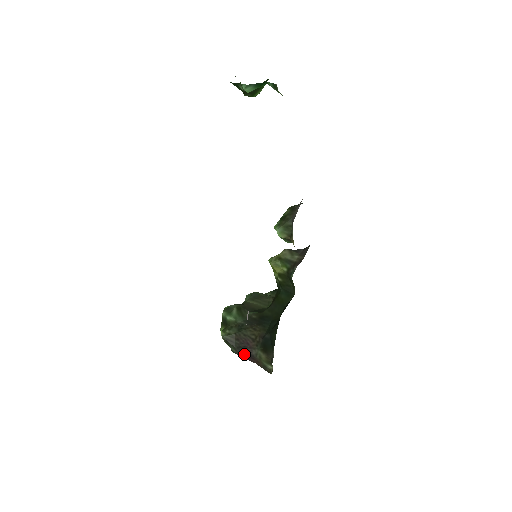
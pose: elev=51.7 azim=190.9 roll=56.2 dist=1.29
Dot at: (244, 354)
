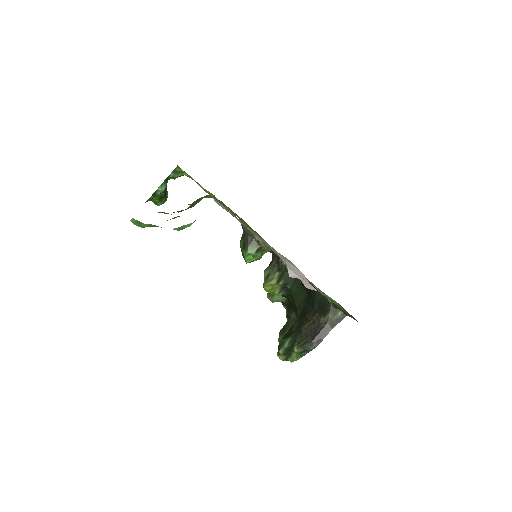
Dot at: (320, 336)
